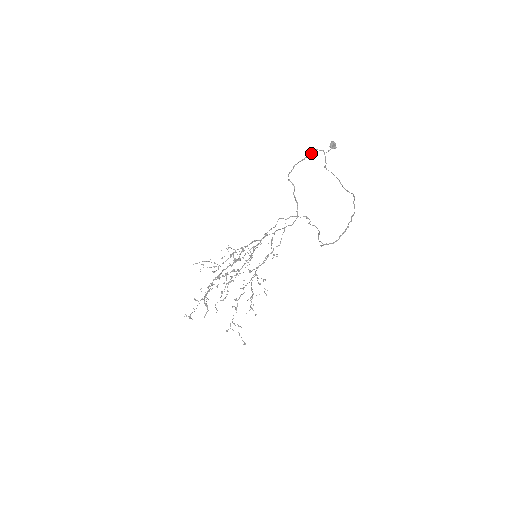
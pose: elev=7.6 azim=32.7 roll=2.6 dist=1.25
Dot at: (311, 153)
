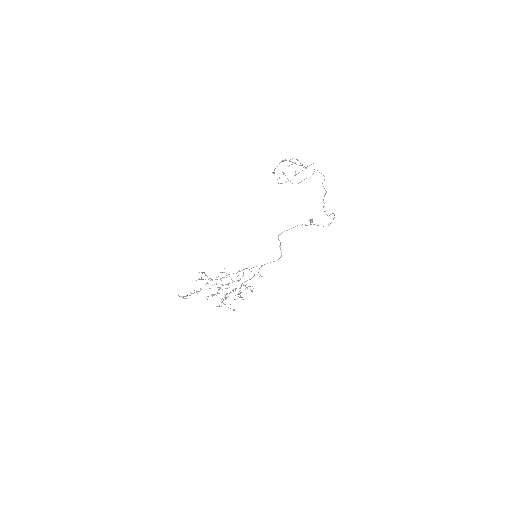
Dot at: occluded
